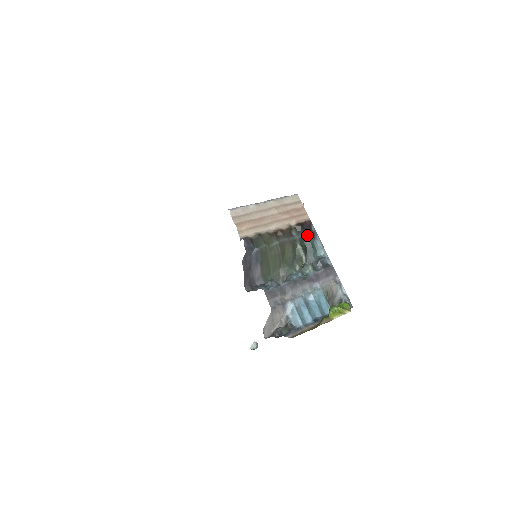
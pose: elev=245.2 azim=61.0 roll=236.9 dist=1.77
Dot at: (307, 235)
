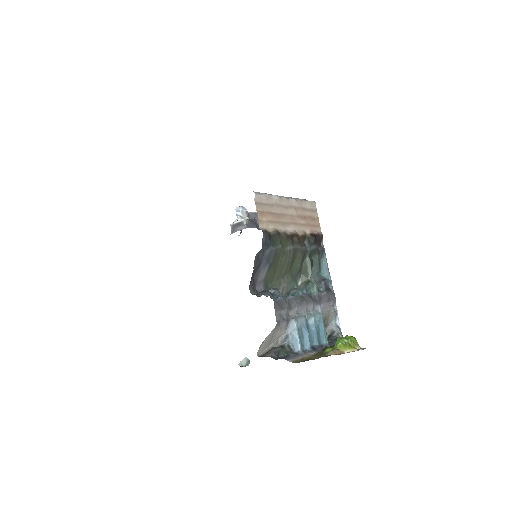
Dot at: (317, 249)
